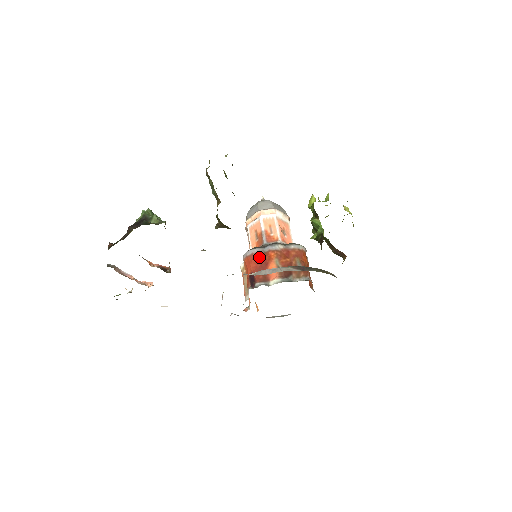
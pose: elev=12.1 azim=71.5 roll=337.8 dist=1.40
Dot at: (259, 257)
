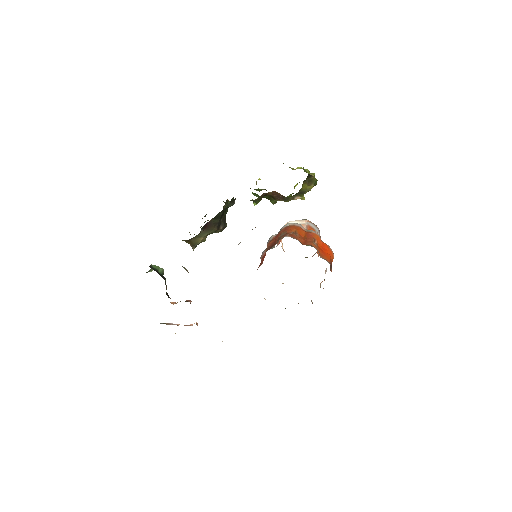
Dot at: (263, 256)
